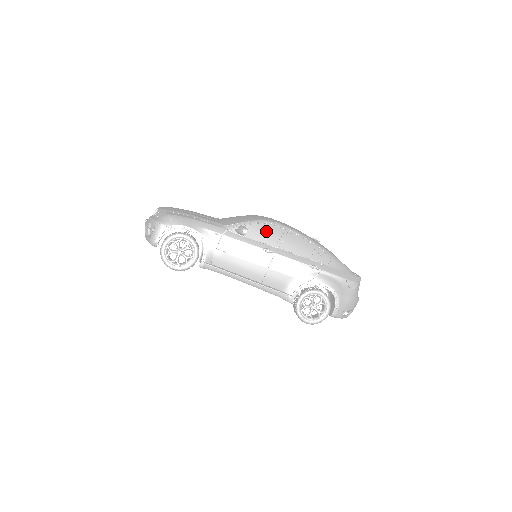
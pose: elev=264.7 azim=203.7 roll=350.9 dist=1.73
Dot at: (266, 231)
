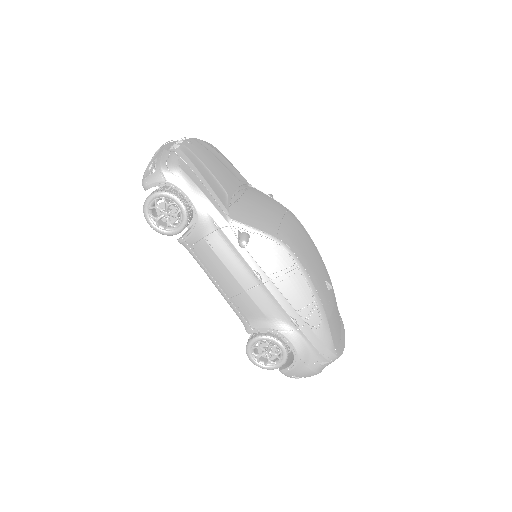
Dot at: (272, 253)
